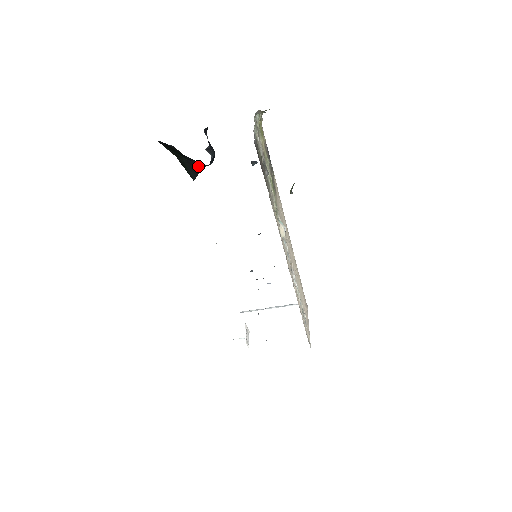
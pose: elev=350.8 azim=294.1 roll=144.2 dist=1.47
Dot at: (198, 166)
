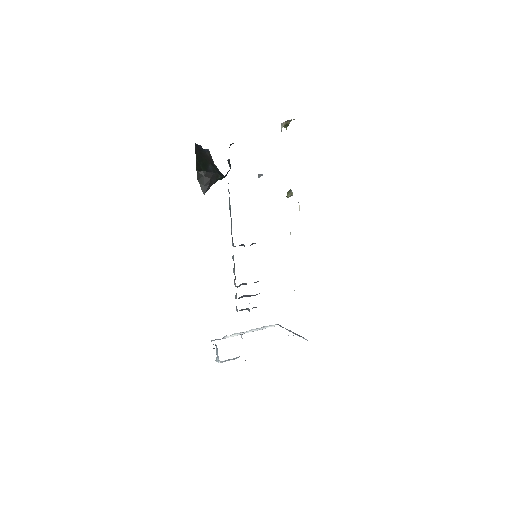
Dot at: (213, 179)
